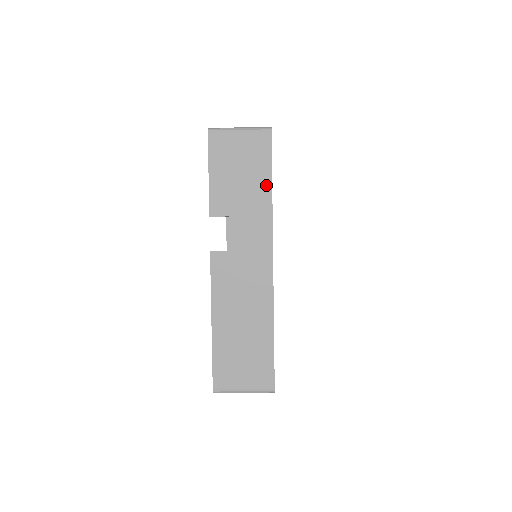
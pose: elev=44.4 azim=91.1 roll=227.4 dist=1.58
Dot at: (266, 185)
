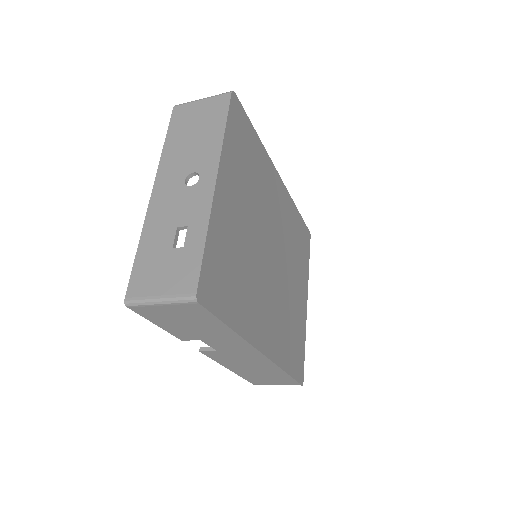
Dot at: (223, 328)
